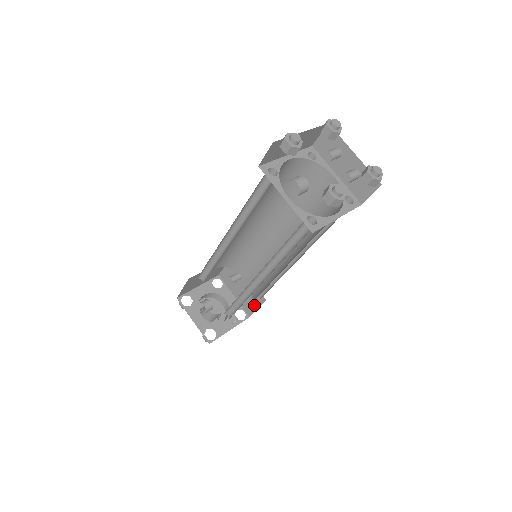
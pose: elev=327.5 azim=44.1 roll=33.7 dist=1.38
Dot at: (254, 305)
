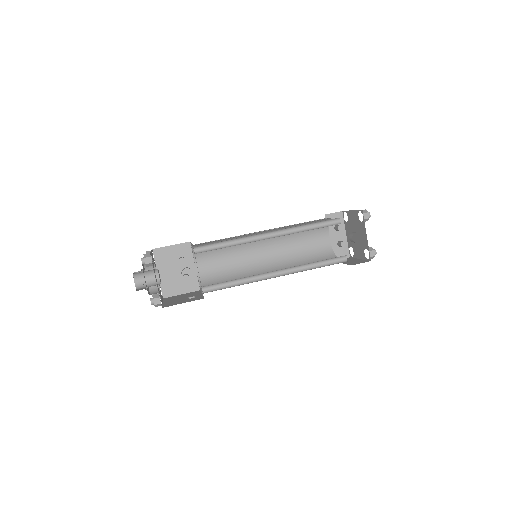
Dot at: (180, 290)
